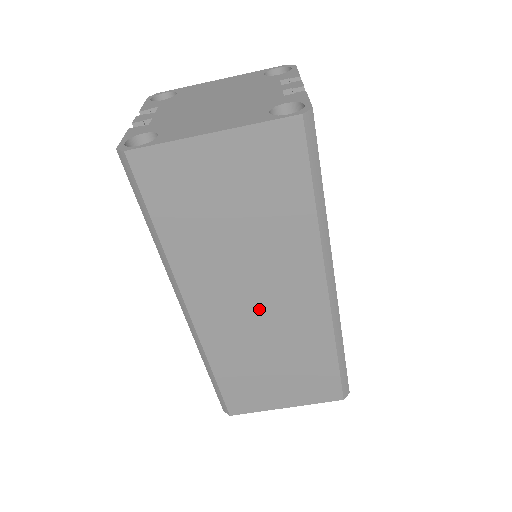
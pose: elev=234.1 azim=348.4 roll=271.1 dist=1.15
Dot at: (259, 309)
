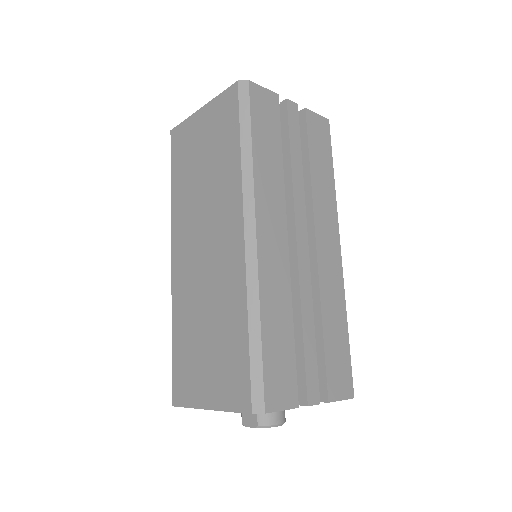
Dot at: (204, 256)
